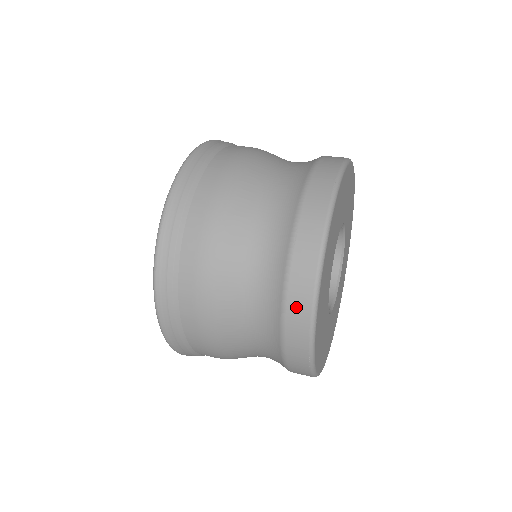
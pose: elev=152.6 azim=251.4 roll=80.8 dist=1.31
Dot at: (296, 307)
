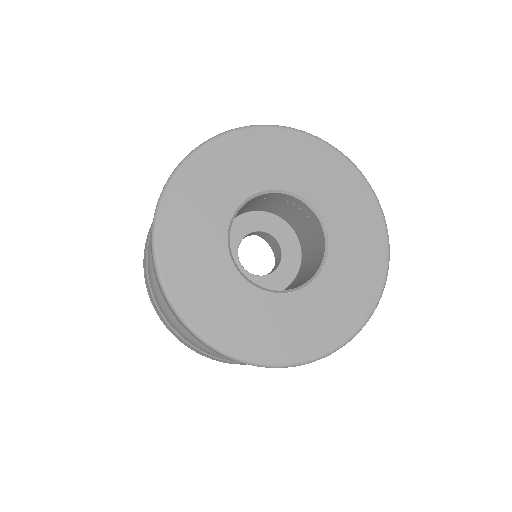
Dot at: occluded
